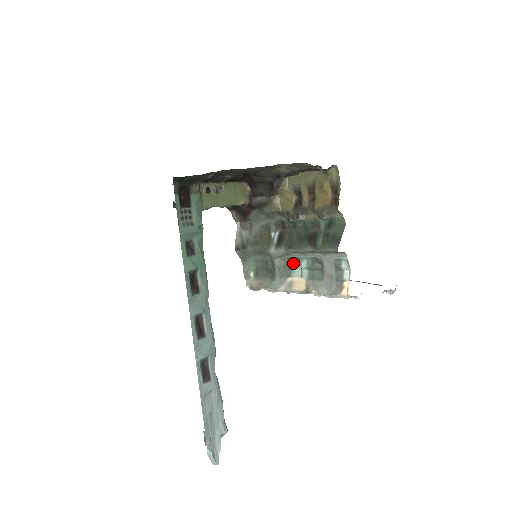
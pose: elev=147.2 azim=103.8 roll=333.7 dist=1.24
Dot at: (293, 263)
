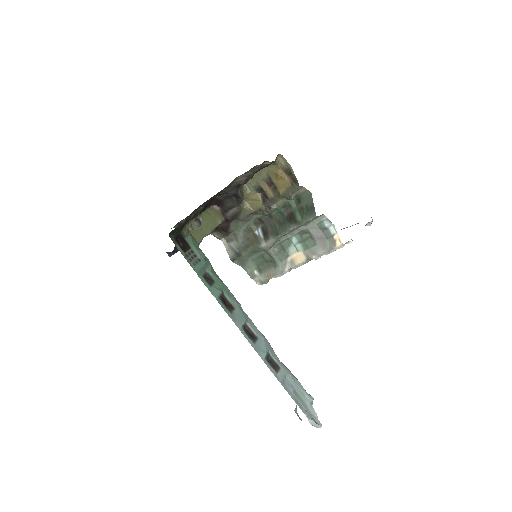
Dot at: (285, 245)
